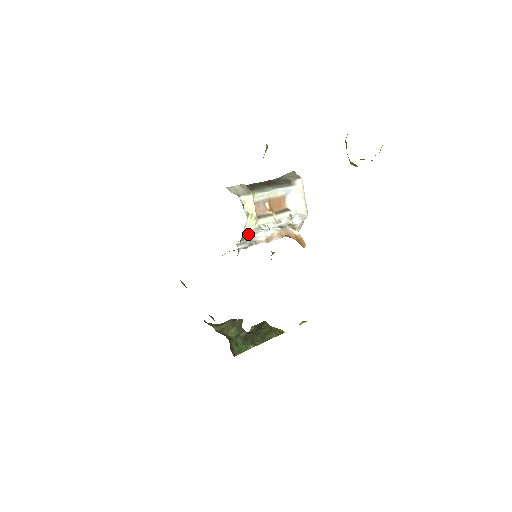
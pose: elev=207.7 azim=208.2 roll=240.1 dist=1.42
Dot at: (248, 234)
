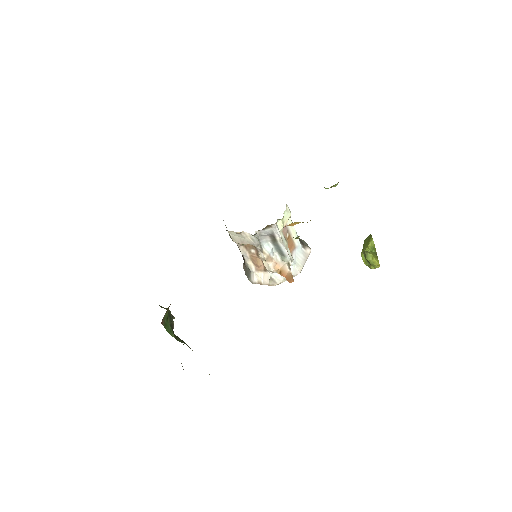
Dot at: (275, 227)
